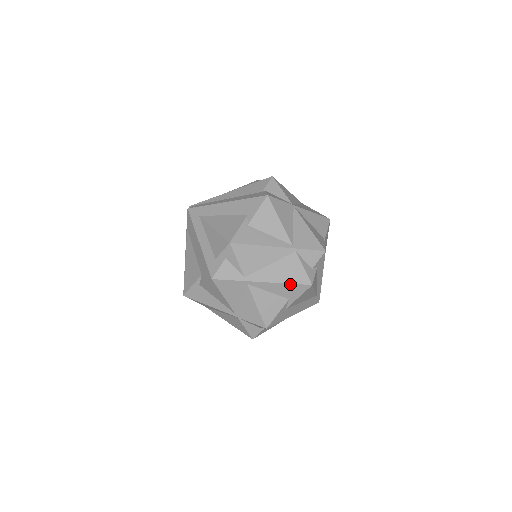
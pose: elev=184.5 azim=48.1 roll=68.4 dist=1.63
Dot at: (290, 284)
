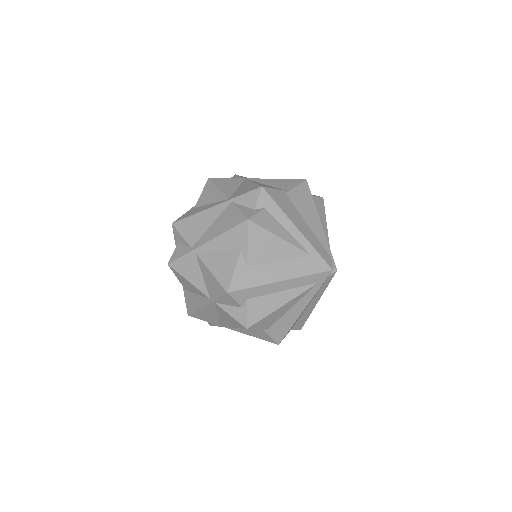
Dot at: (229, 231)
